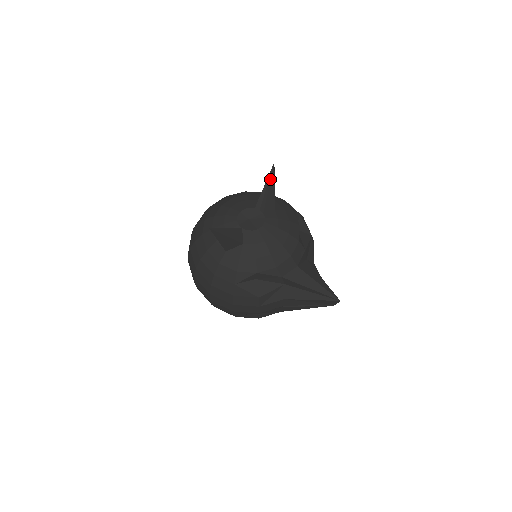
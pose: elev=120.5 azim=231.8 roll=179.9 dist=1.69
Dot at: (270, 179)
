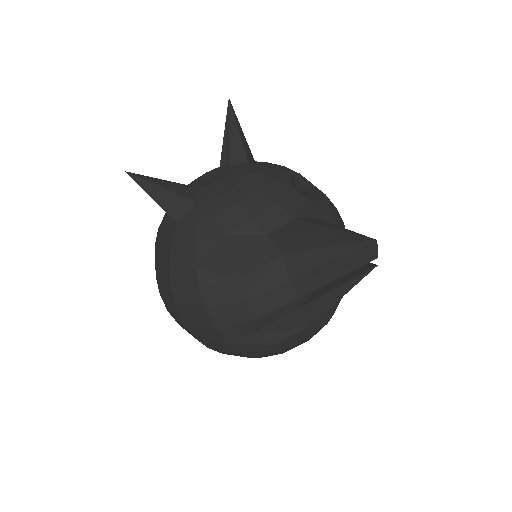
Dot at: (228, 120)
